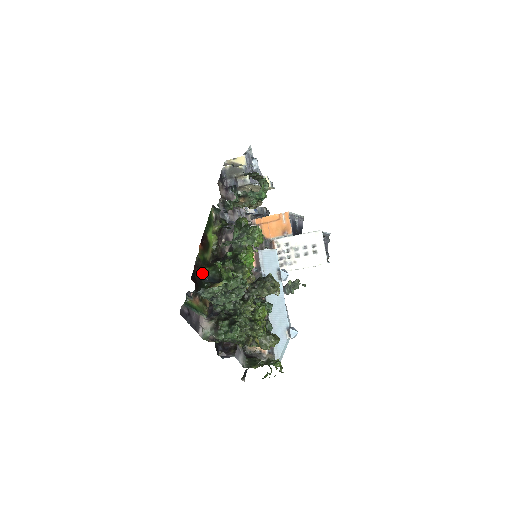
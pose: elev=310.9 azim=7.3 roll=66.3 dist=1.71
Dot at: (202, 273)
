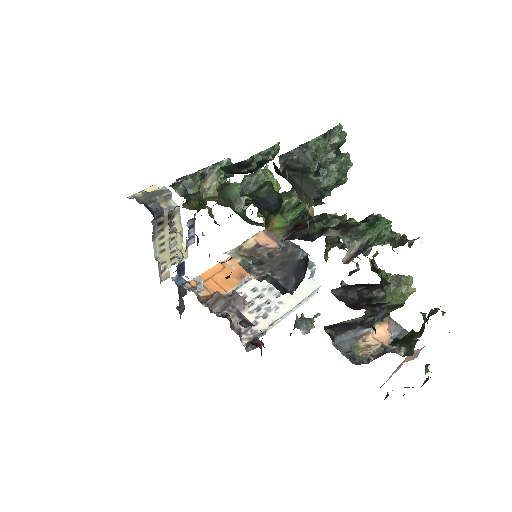
Dot at: (247, 194)
